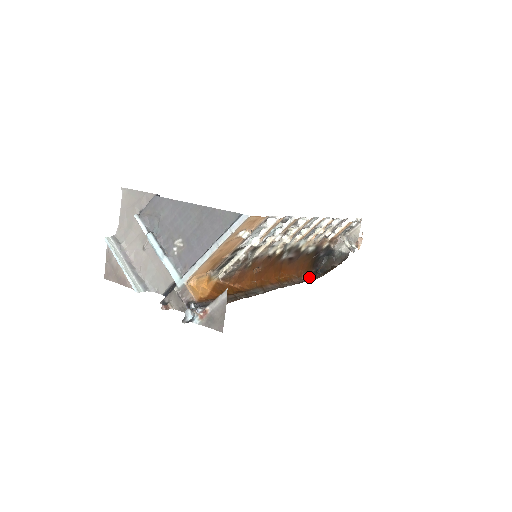
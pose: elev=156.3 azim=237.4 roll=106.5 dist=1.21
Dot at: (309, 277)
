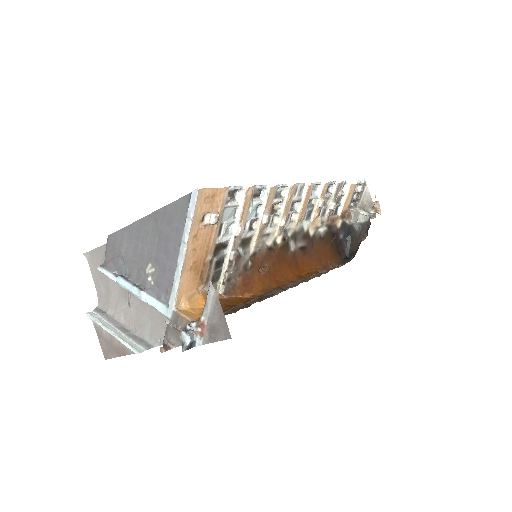
Dot at: (339, 265)
